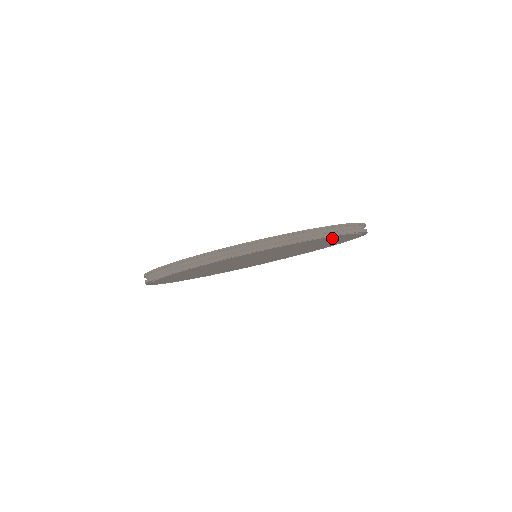
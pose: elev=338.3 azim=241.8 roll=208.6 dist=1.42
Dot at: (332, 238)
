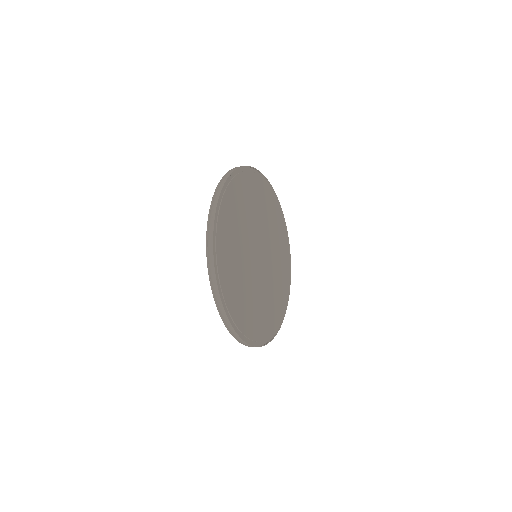
Dot at: (277, 213)
